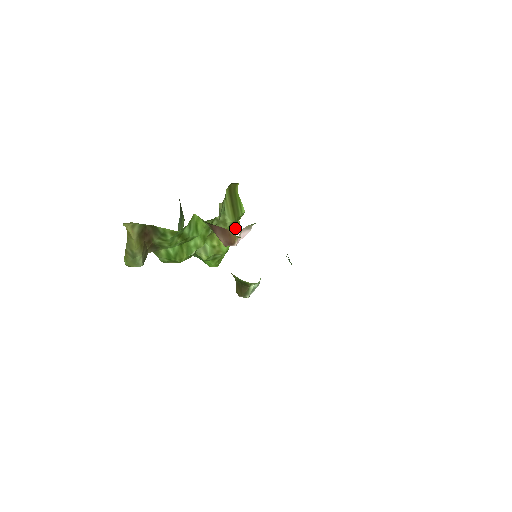
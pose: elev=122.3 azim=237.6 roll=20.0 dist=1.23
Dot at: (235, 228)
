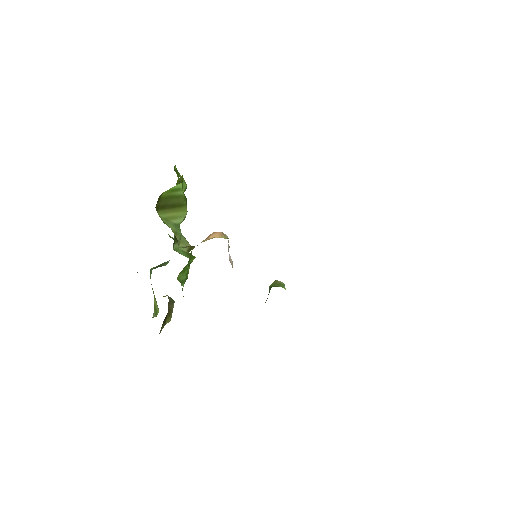
Dot at: occluded
